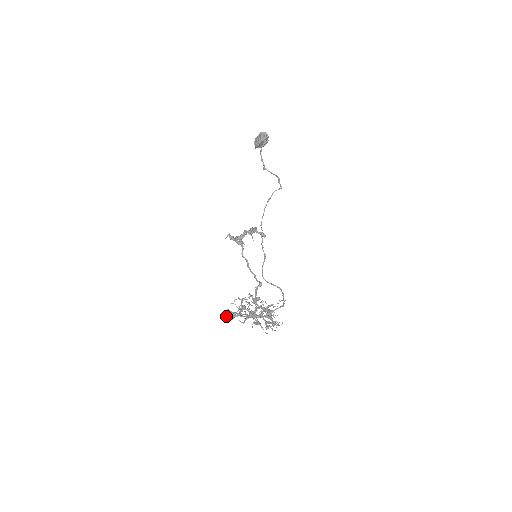
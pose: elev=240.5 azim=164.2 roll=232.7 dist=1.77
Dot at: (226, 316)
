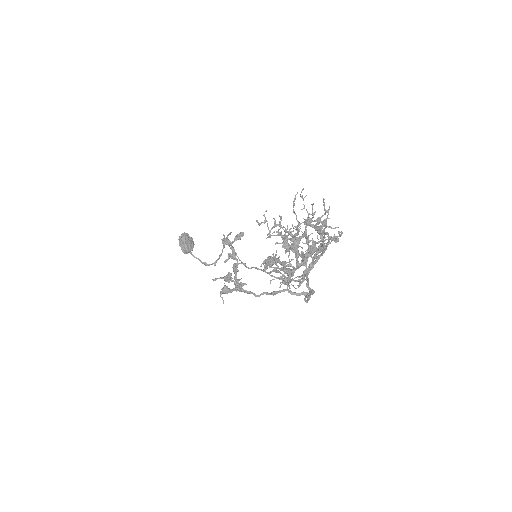
Dot at: (265, 268)
